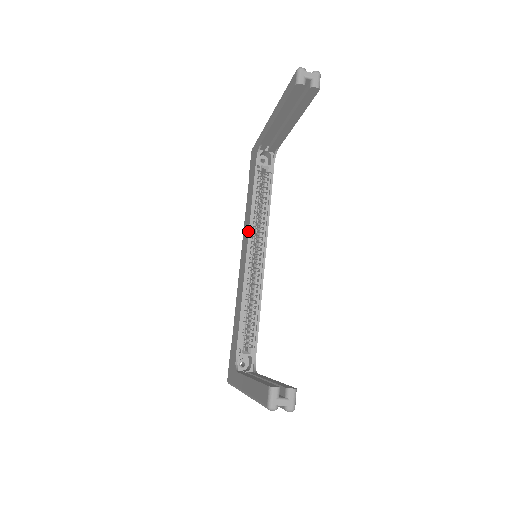
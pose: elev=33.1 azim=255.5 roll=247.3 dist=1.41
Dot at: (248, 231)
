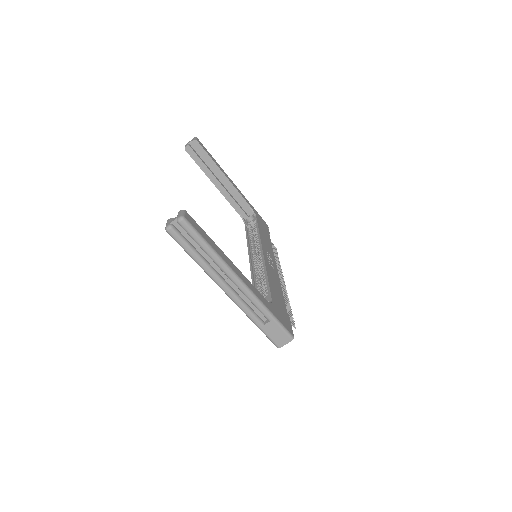
Dot at: (248, 252)
